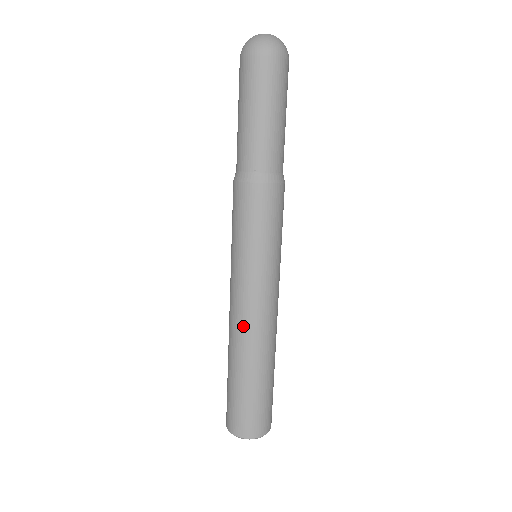
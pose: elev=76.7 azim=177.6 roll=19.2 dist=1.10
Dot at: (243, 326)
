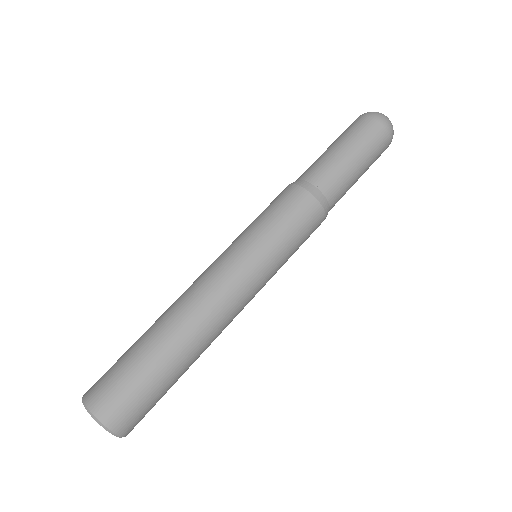
Dot at: (211, 306)
